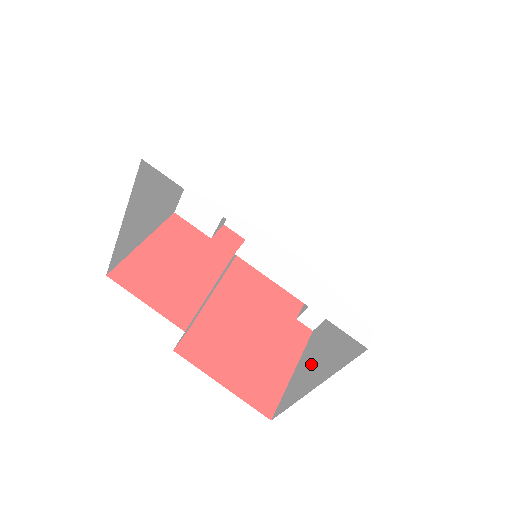
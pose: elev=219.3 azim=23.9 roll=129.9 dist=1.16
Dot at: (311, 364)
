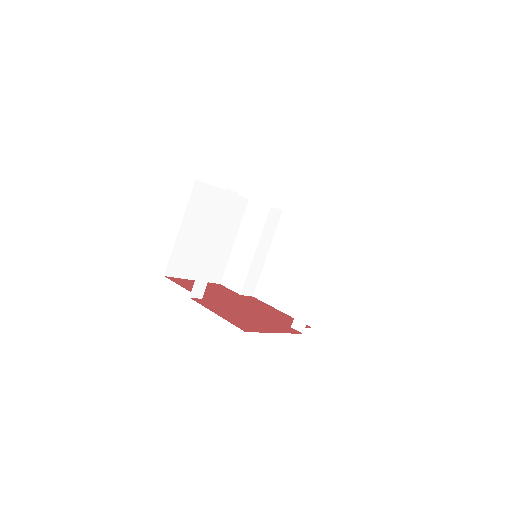
Dot at: occluded
